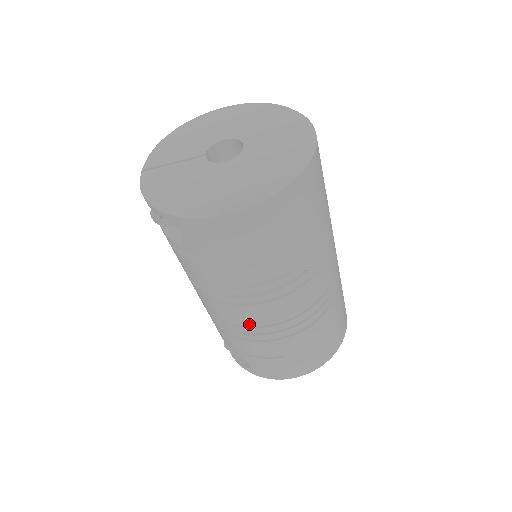
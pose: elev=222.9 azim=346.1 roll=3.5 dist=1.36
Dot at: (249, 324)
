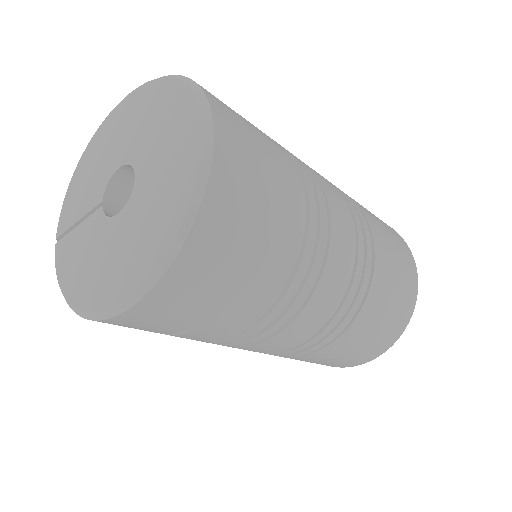
Dot at: (266, 352)
